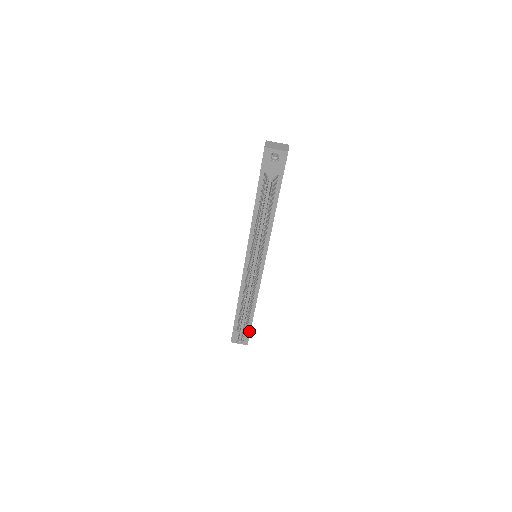
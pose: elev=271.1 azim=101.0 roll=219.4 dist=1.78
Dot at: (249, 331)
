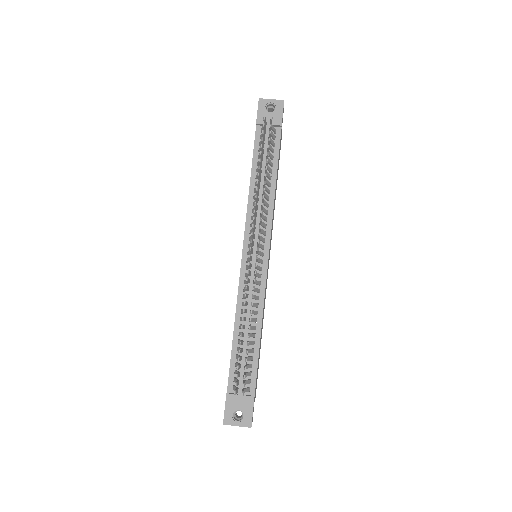
Dot at: (252, 395)
